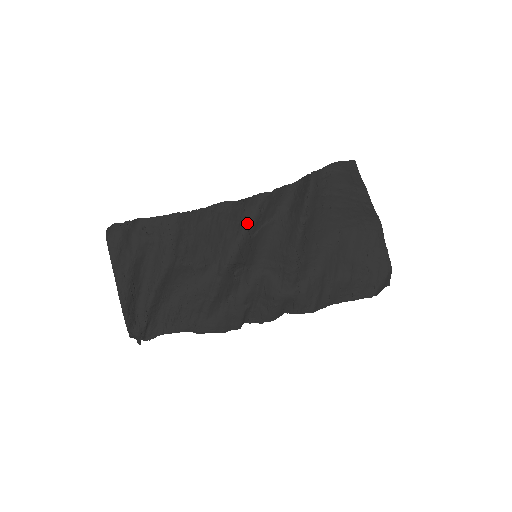
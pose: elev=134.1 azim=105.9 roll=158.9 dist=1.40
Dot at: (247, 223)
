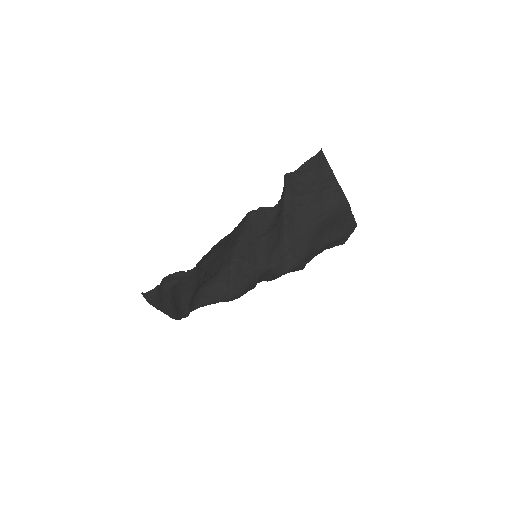
Dot at: (241, 234)
